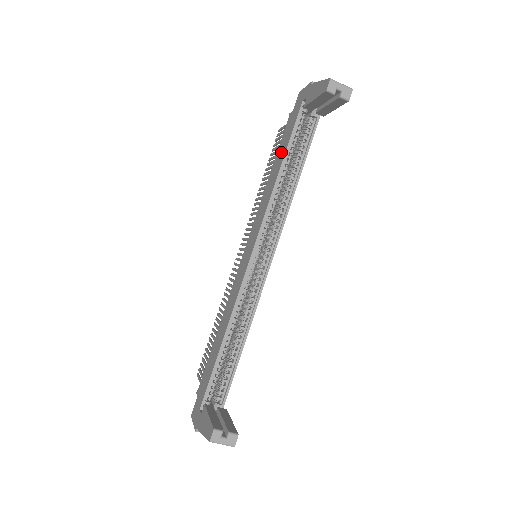
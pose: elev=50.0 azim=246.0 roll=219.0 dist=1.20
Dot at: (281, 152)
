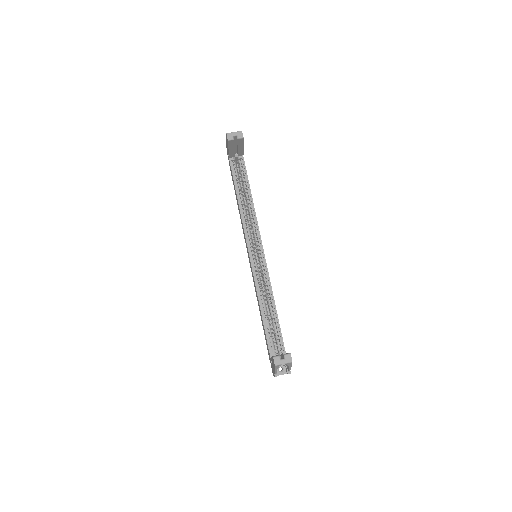
Dot at: occluded
